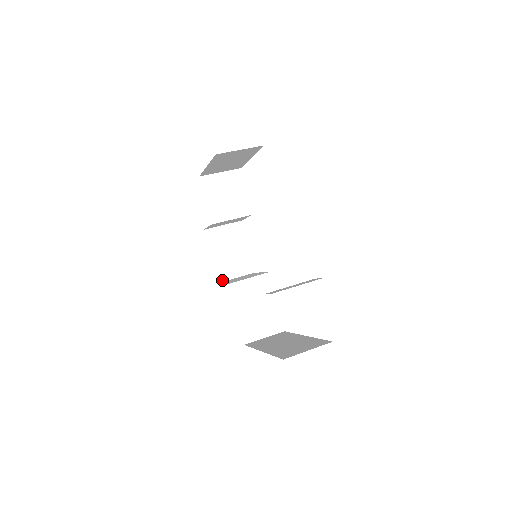
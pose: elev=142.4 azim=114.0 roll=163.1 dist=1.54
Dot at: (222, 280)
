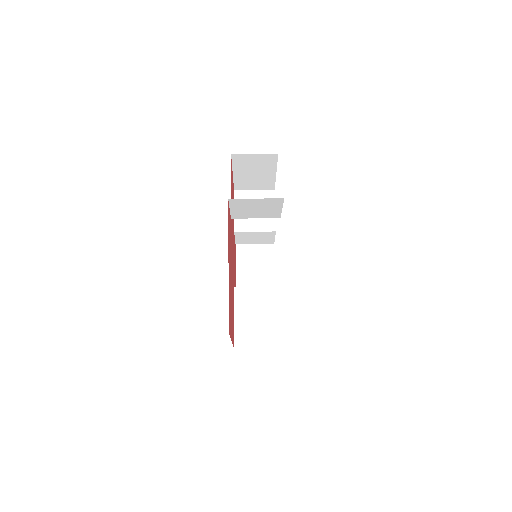
Dot at: occluded
